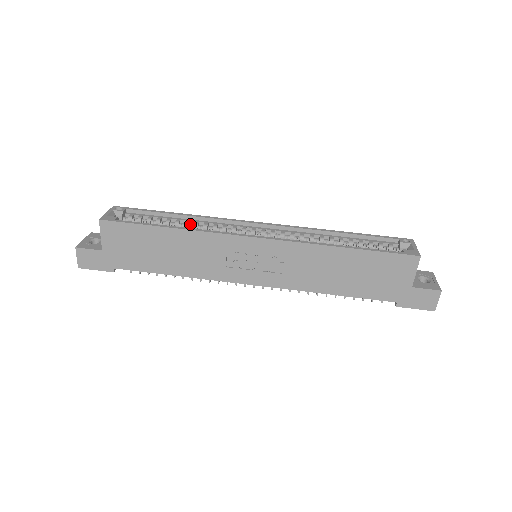
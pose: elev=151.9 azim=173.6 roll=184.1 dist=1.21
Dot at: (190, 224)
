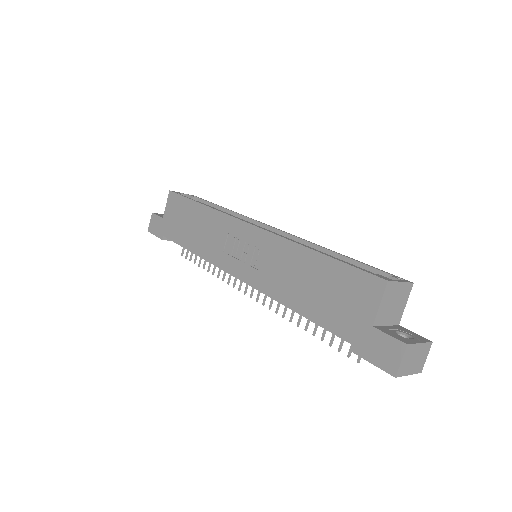
Dot at: occluded
